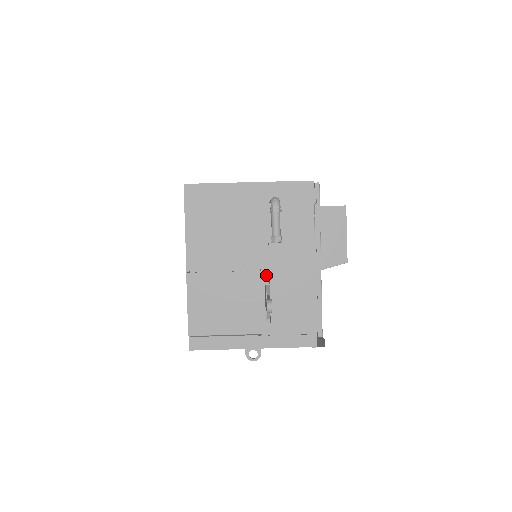
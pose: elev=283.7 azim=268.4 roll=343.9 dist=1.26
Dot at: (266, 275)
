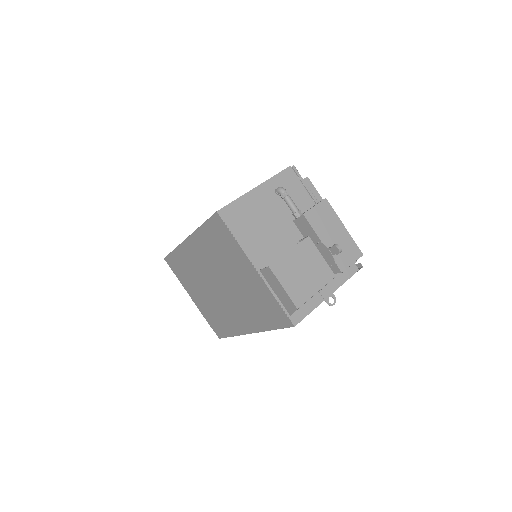
Dot at: occluded
